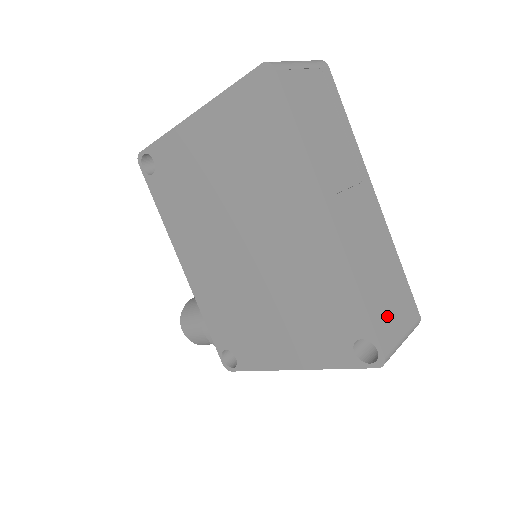
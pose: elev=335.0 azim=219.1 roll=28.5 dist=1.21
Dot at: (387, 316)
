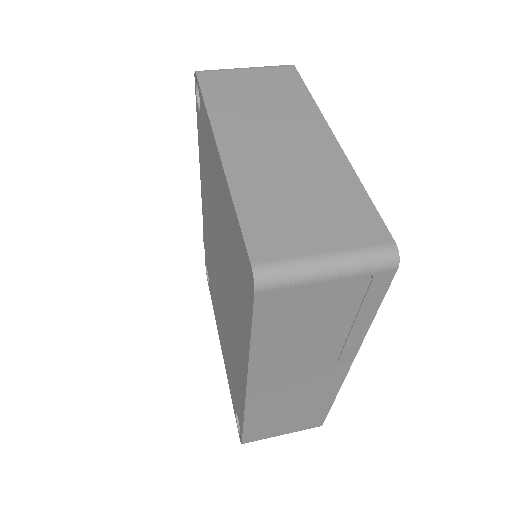
Dot at: (270, 429)
